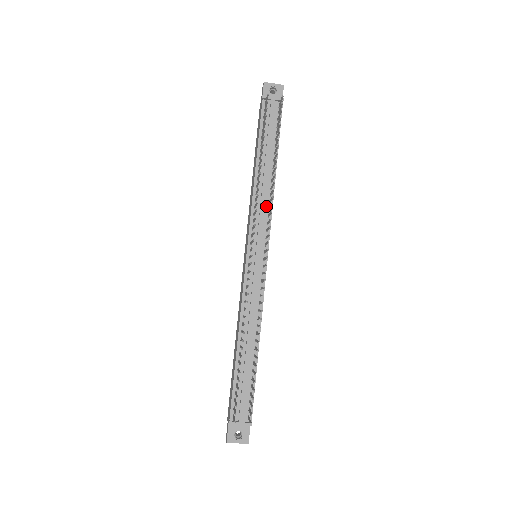
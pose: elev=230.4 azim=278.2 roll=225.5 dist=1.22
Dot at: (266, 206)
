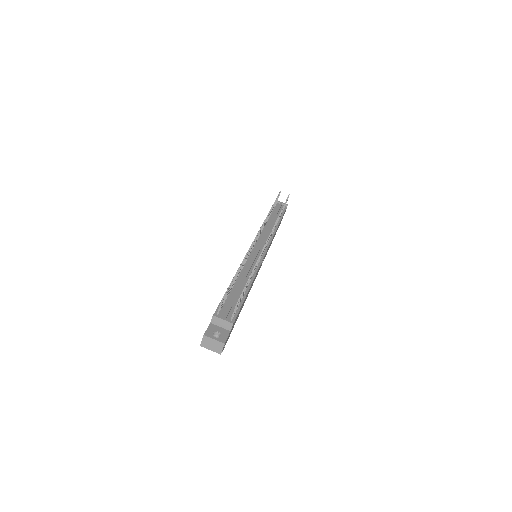
Dot at: (269, 233)
